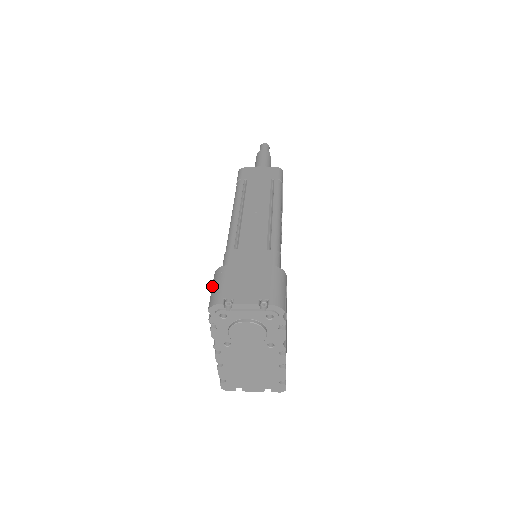
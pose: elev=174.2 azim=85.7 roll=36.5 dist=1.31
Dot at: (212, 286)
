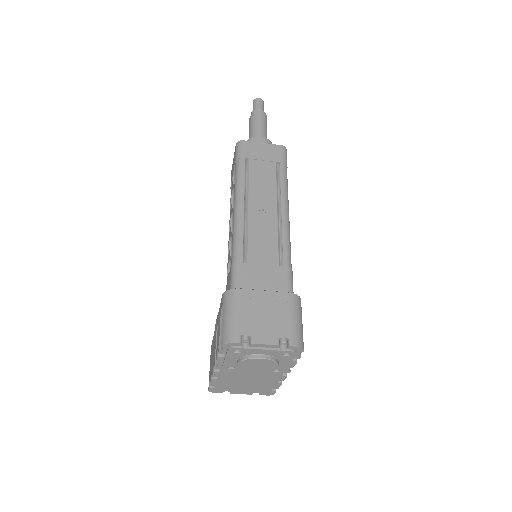
Dot at: (223, 313)
